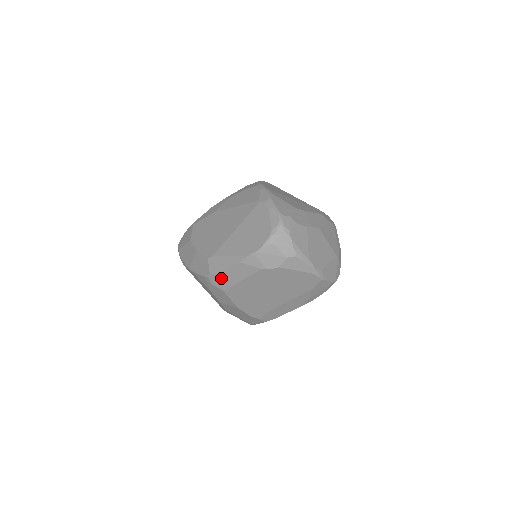
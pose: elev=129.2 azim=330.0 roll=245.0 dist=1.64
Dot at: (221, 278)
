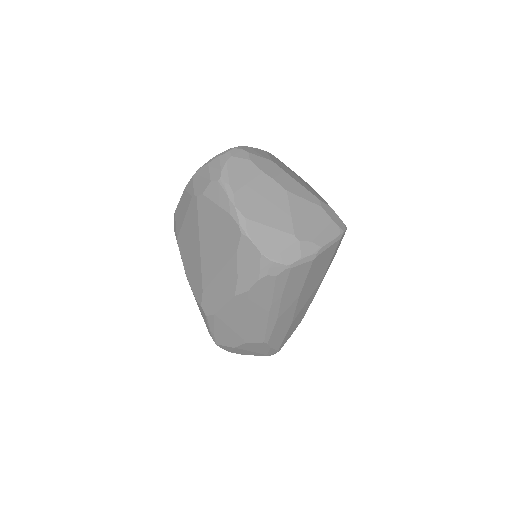
Dot at: (177, 219)
